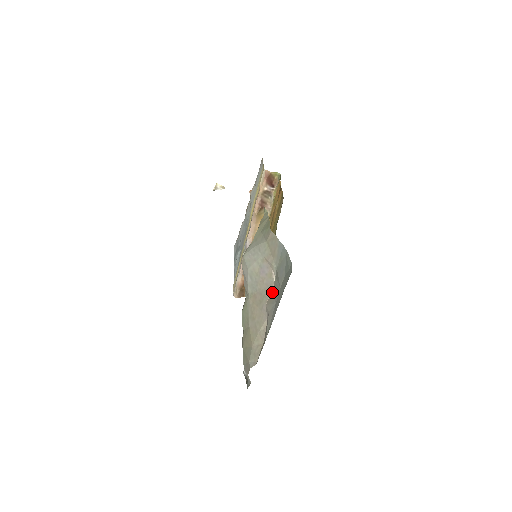
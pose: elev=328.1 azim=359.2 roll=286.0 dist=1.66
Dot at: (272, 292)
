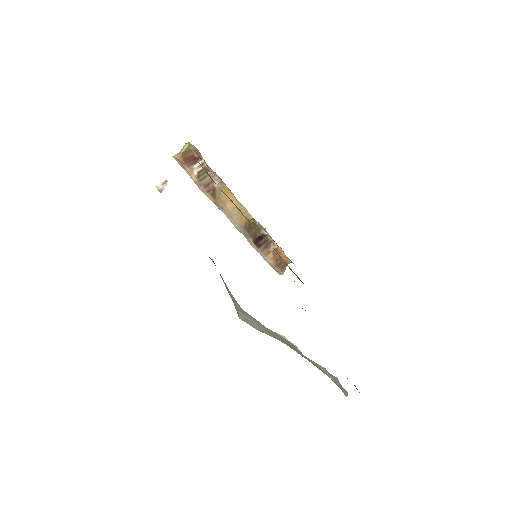
Dot at: (297, 348)
